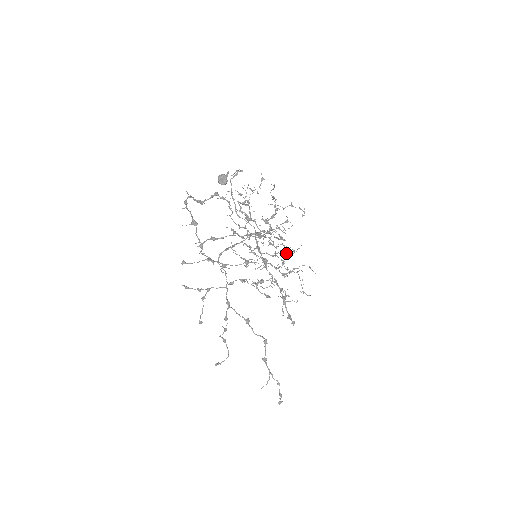
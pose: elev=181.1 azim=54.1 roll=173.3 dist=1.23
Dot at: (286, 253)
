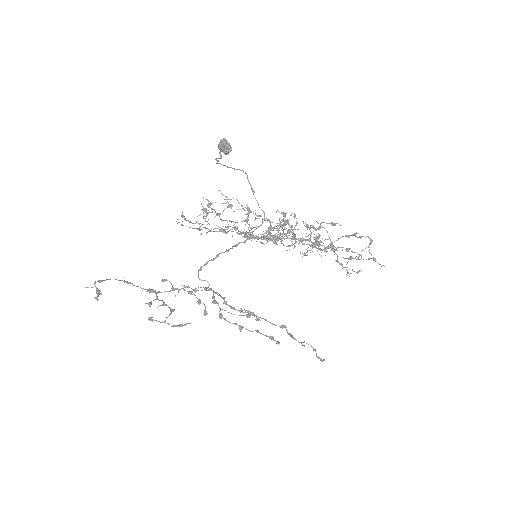
Dot at: occluded
